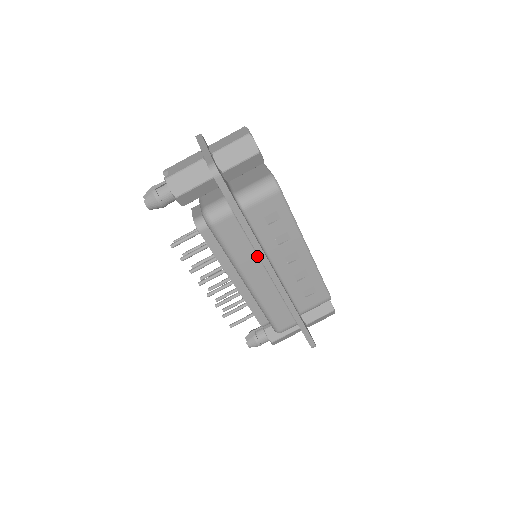
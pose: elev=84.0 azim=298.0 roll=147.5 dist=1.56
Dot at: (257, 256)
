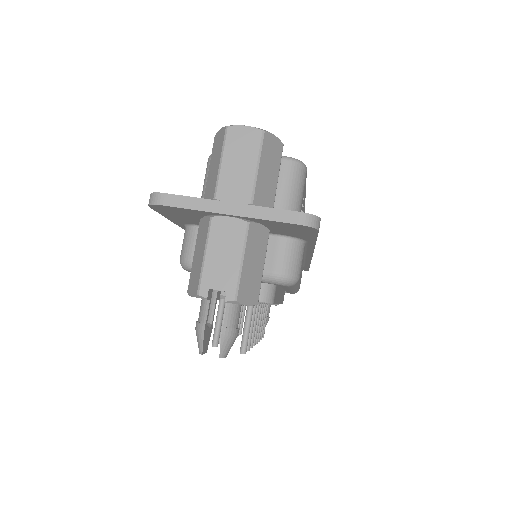
Dot at: occluded
